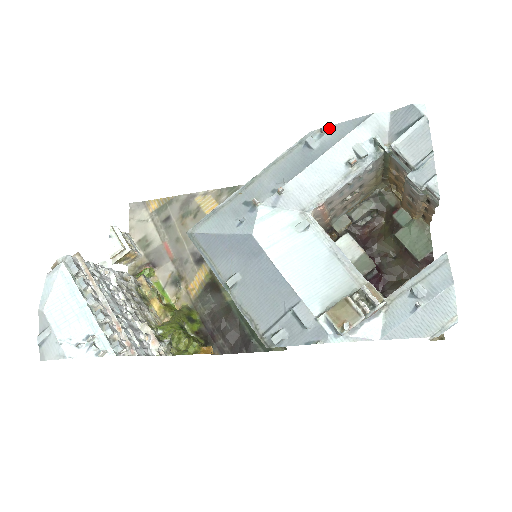
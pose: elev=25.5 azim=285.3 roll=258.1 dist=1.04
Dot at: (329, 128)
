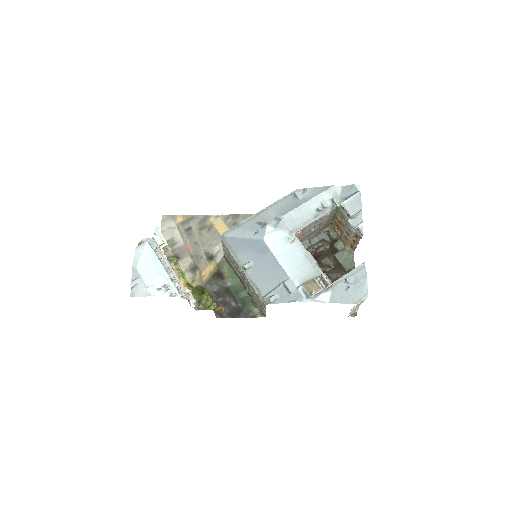
Dot at: (308, 189)
